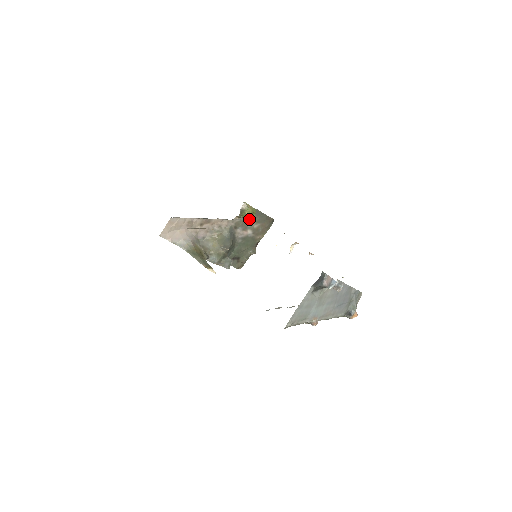
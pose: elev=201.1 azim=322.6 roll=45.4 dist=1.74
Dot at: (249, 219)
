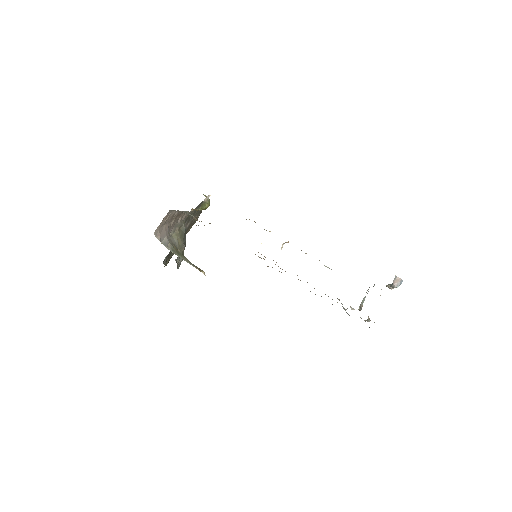
Dot at: (194, 211)
